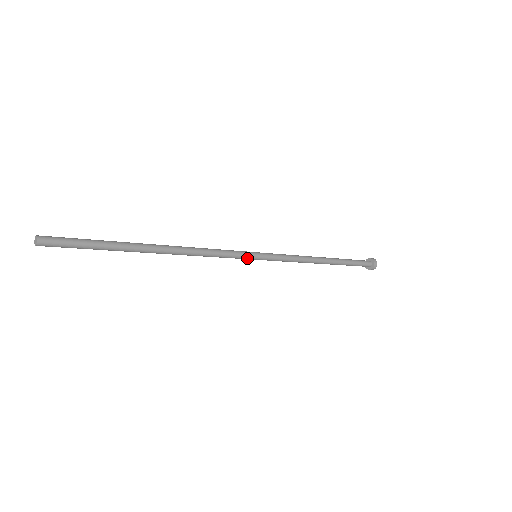
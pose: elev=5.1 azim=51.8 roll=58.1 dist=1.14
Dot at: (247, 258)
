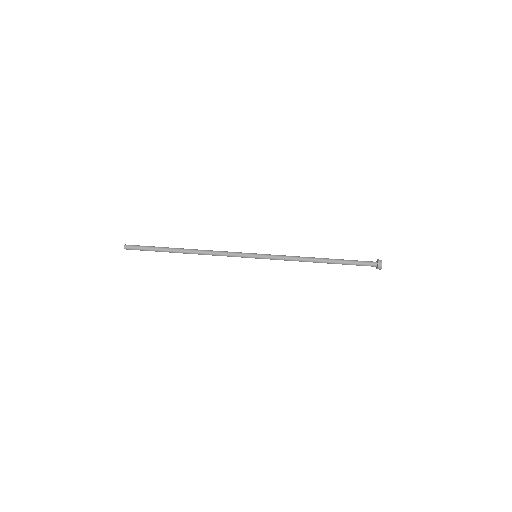
Dot at: (248, 257)
